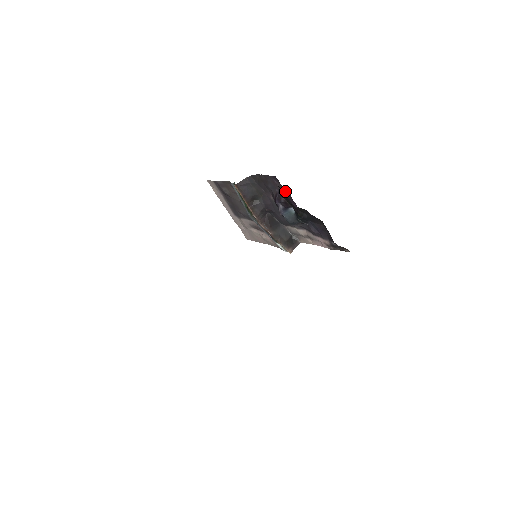
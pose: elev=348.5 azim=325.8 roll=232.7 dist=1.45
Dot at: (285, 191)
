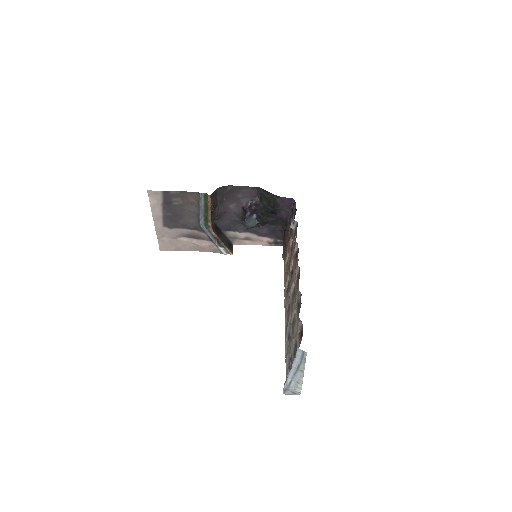
Dot at: (287, 199)
